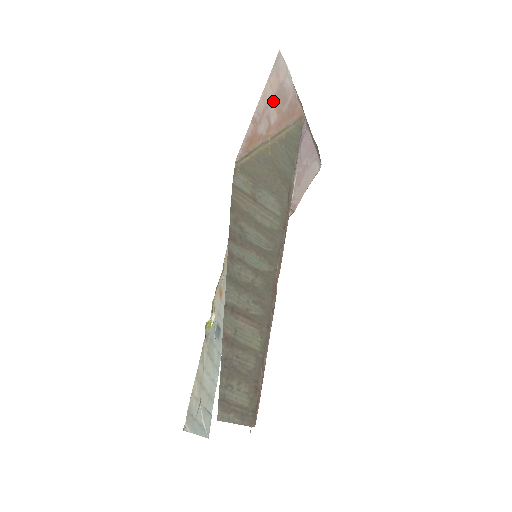
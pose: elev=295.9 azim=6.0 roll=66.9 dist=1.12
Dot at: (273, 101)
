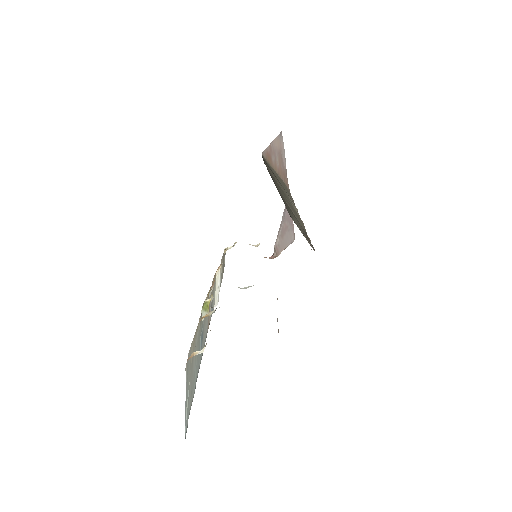
Dot at: (278, 153)
